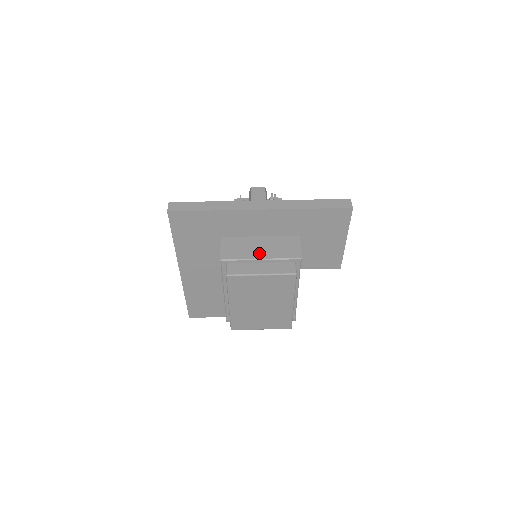
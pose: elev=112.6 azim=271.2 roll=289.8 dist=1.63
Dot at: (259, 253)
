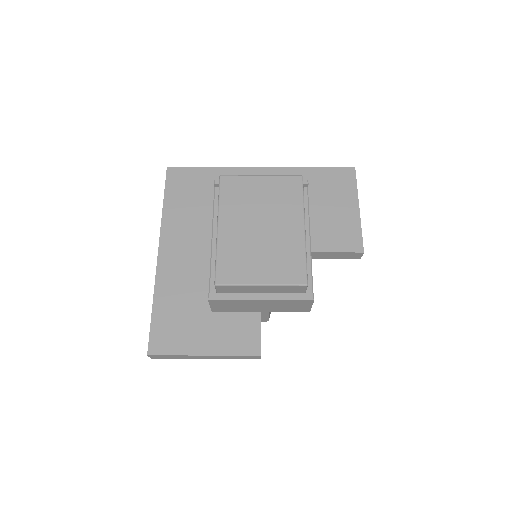
Dot at: occluded
